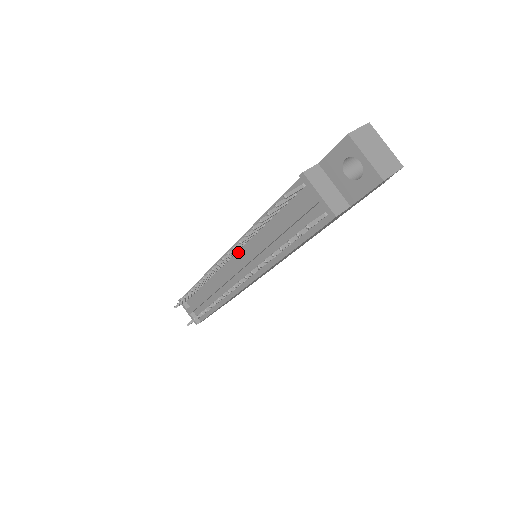
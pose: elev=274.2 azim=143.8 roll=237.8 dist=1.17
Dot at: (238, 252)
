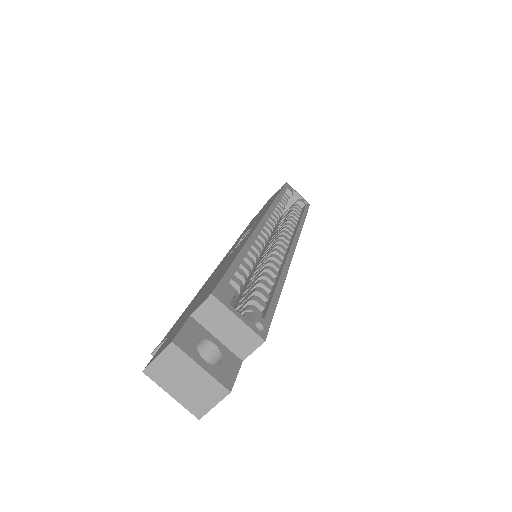
Dot at: occluded
